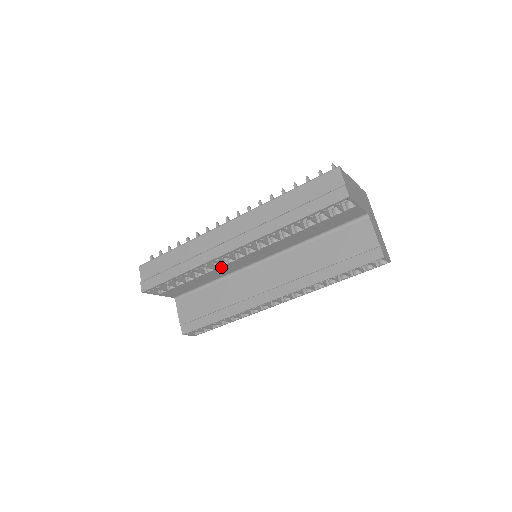
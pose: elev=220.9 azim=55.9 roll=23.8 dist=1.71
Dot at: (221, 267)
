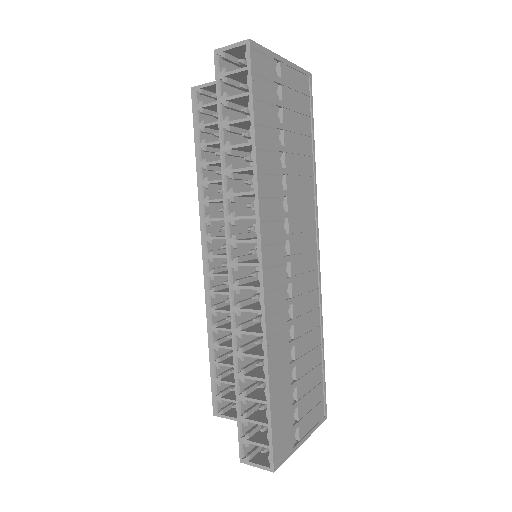
Dot at: occluded
